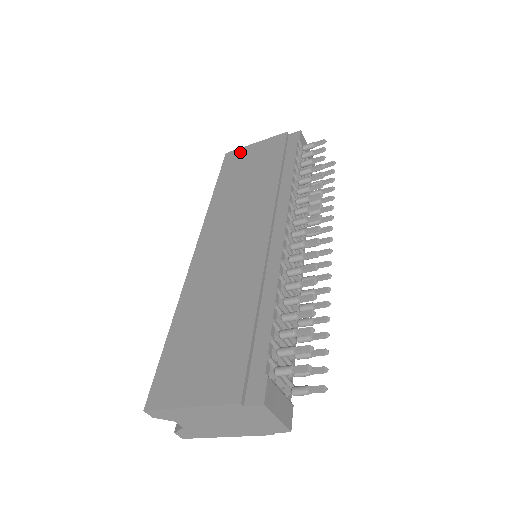
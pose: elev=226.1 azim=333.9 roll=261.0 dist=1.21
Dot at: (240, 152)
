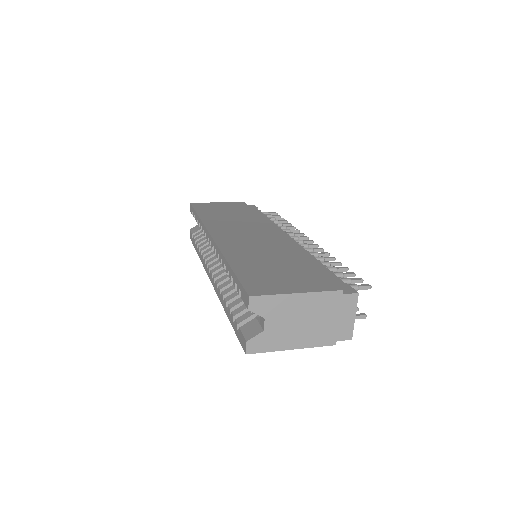
Dot at: (206, 204)
